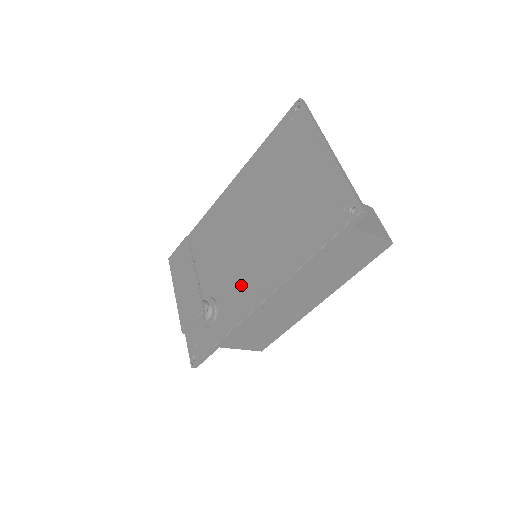
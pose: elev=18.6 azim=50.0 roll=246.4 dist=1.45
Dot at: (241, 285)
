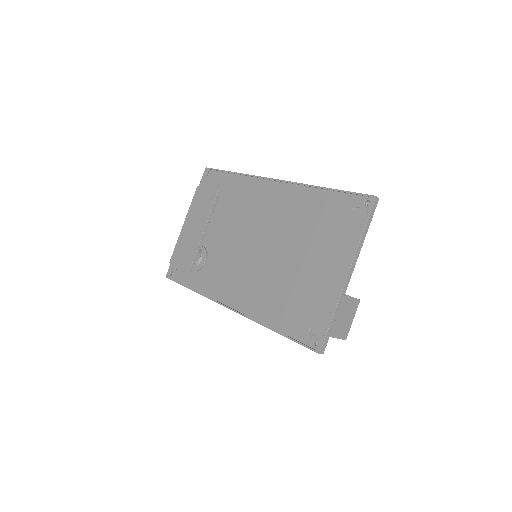
Dot at: (227, 275)
